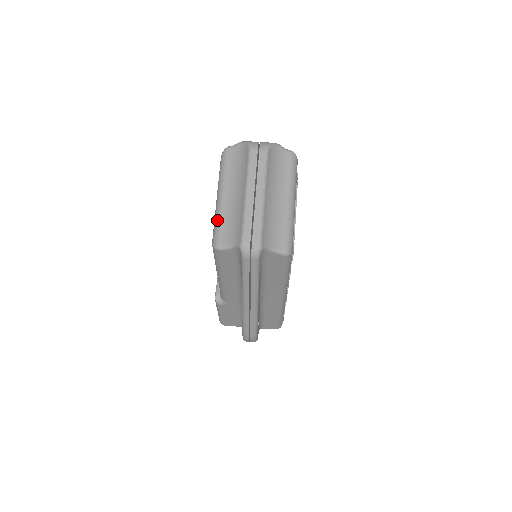
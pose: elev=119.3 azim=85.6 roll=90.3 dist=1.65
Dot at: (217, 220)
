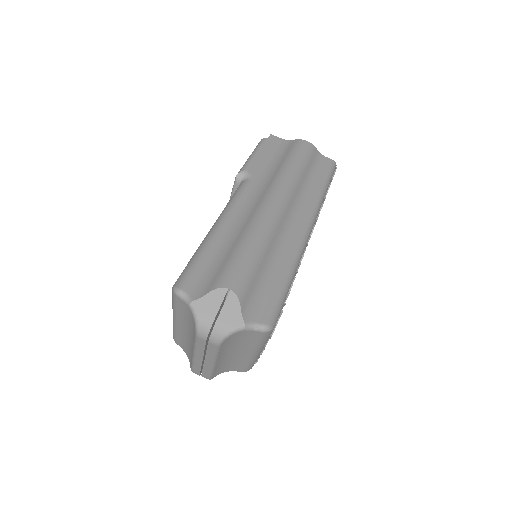
Dot at: (173, 330)
